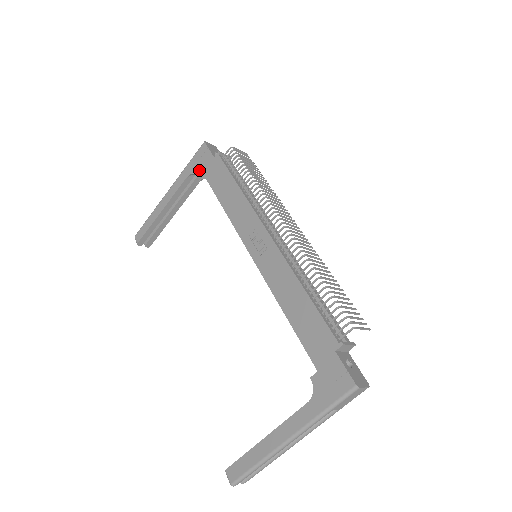
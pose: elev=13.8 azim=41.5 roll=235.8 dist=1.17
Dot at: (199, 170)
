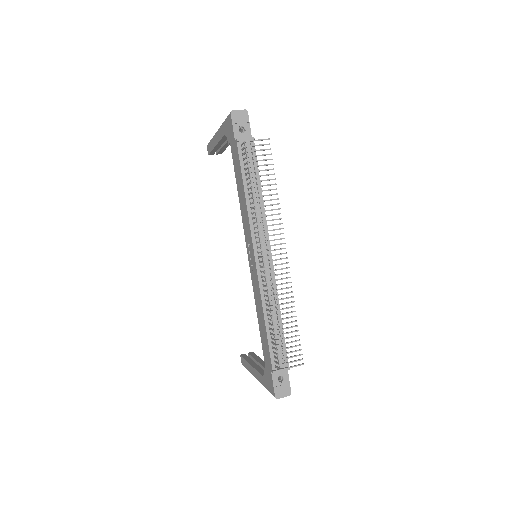
Dot at: (229, 140)
